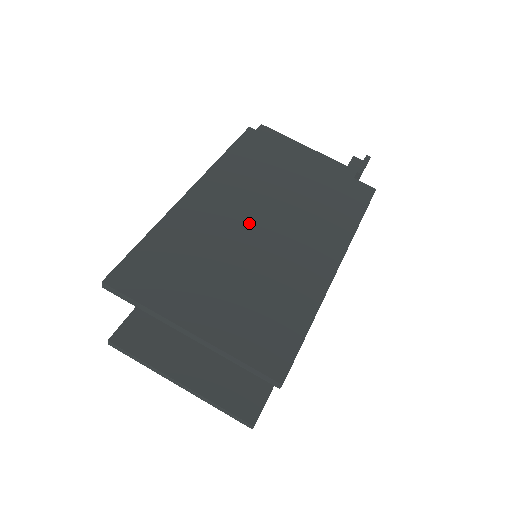
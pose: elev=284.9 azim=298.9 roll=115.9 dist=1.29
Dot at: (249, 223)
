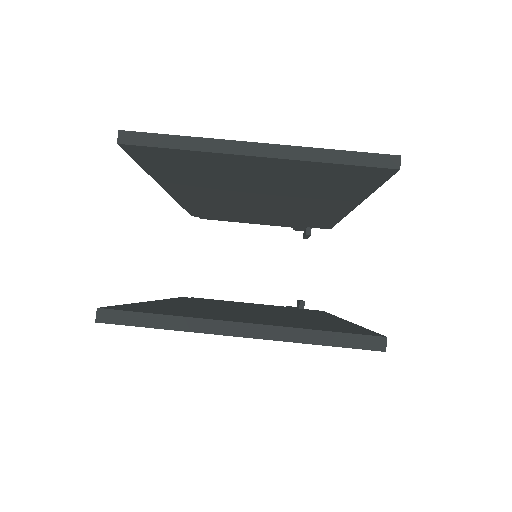
Dot at: occluded
